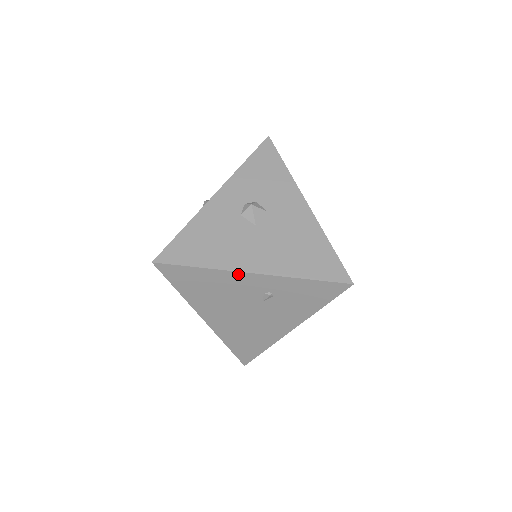
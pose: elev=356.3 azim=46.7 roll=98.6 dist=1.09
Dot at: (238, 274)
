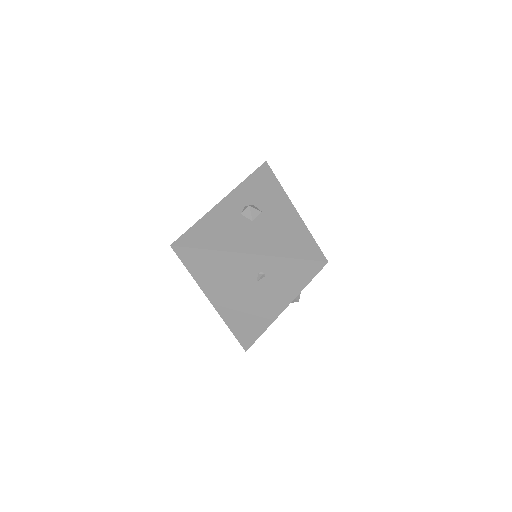
Dot at: (236, 255)
